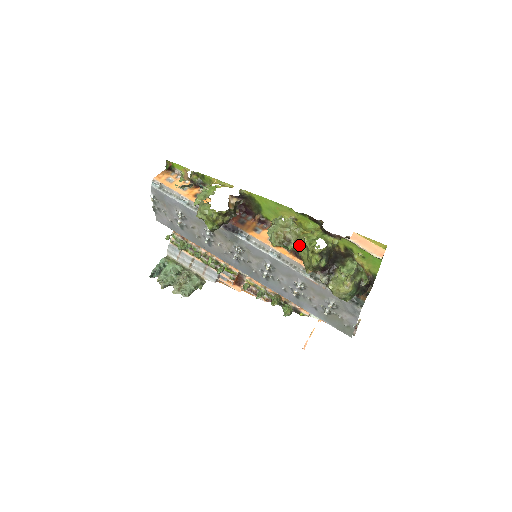
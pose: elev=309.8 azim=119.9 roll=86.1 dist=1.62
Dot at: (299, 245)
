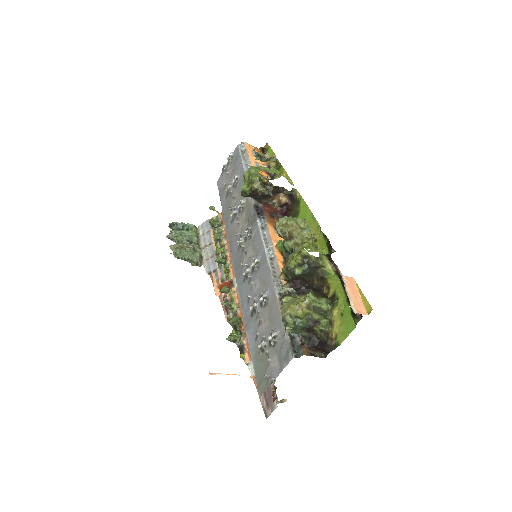
Dot at: (295, 246)
